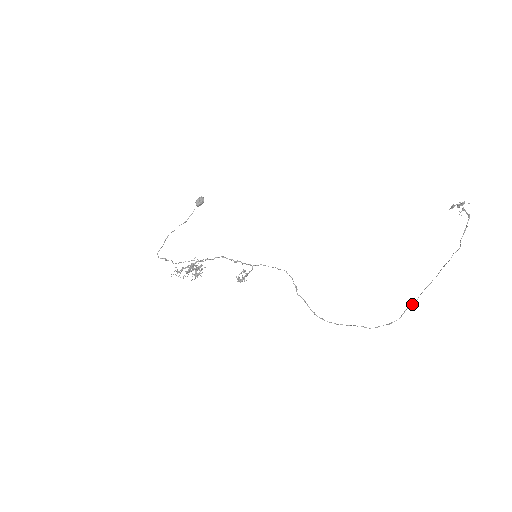
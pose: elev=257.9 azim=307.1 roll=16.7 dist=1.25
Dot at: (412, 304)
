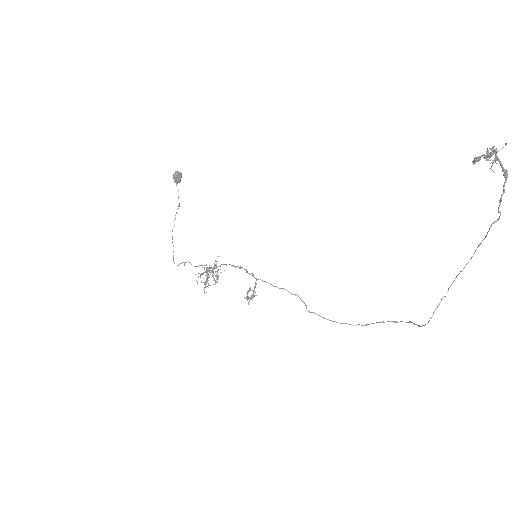
Dot at: (444, 296)
